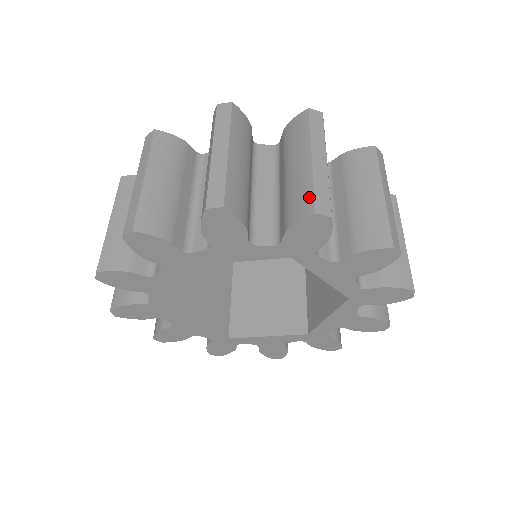
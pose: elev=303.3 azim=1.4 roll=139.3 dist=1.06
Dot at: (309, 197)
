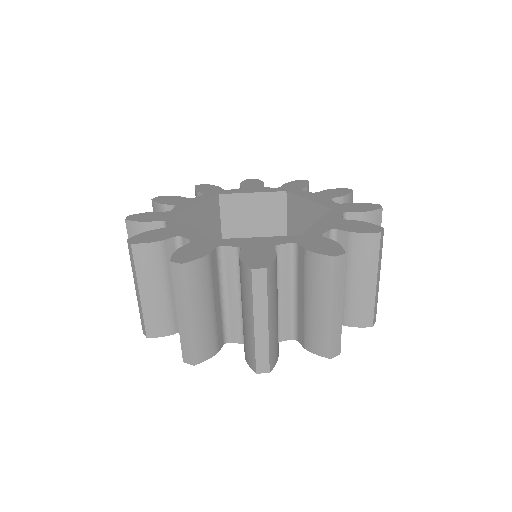
Dot at: (327, 345)
